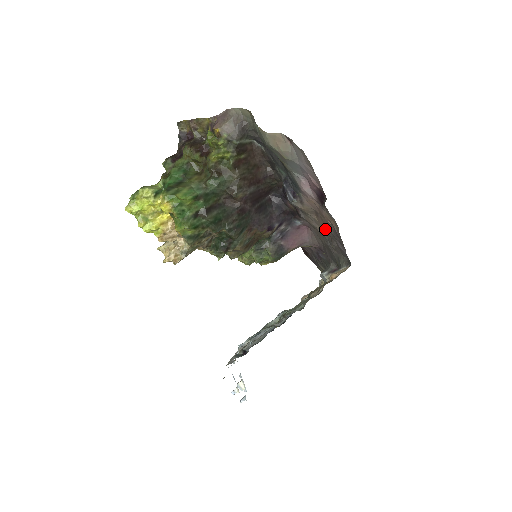
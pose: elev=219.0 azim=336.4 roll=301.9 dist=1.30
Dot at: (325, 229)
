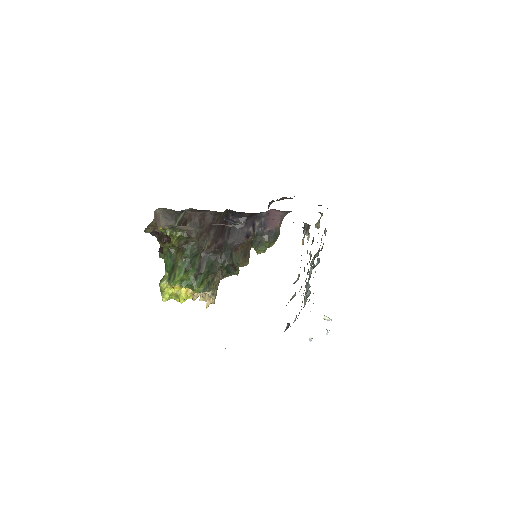
Dot at: occluded
